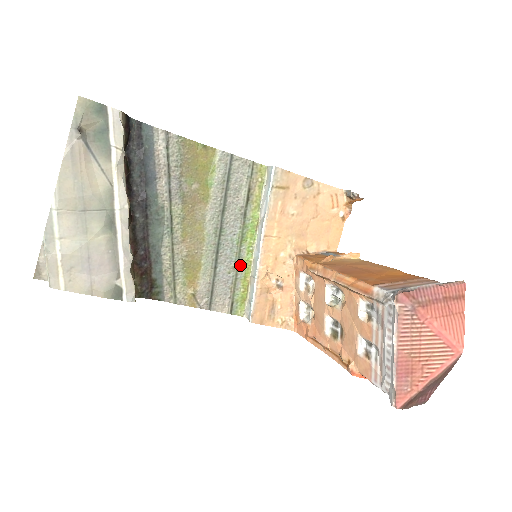
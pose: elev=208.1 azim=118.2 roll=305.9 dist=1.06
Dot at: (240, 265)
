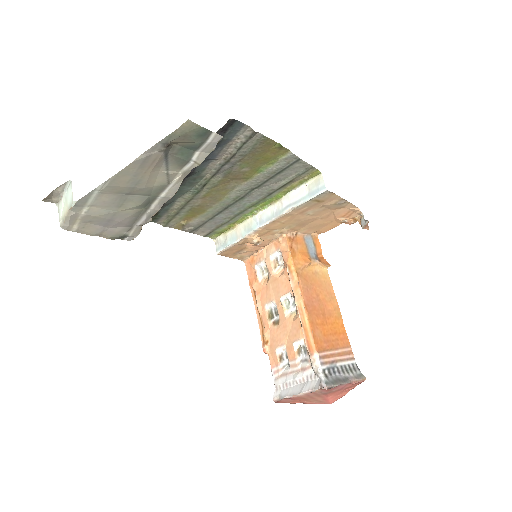
Dot at: (237, 217)
